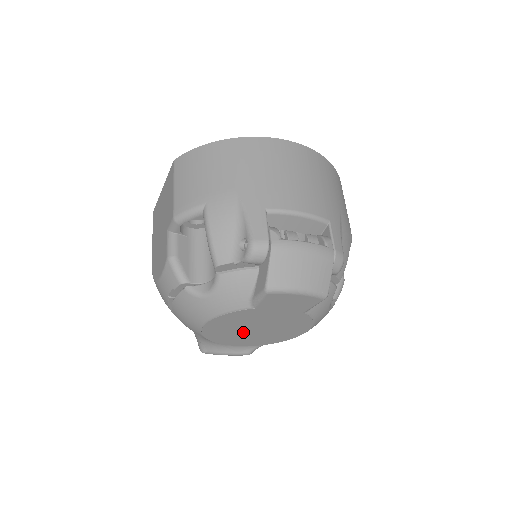
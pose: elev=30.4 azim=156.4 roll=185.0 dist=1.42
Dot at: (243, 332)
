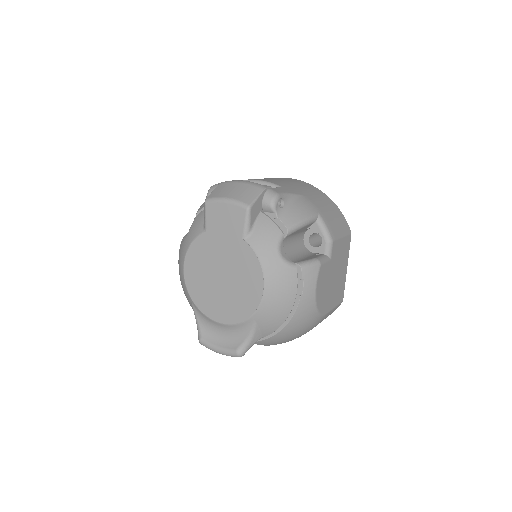
Dot at: (214, 286)
